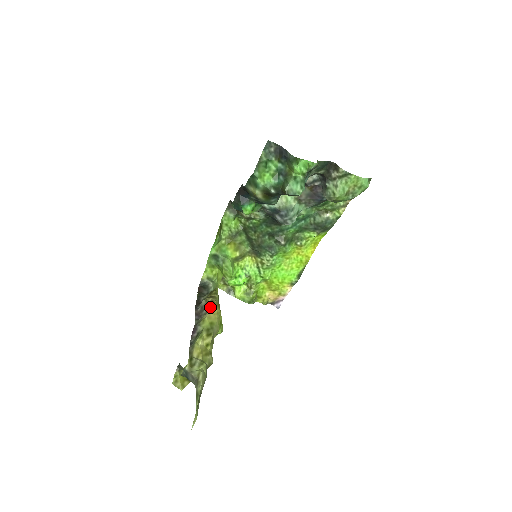
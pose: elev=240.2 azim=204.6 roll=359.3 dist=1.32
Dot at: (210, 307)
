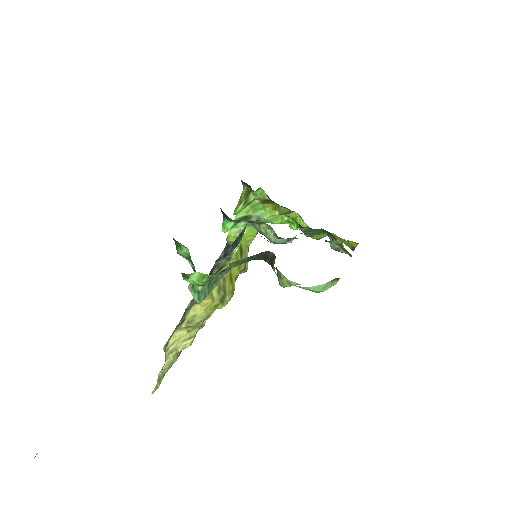
Dot at: occluded
